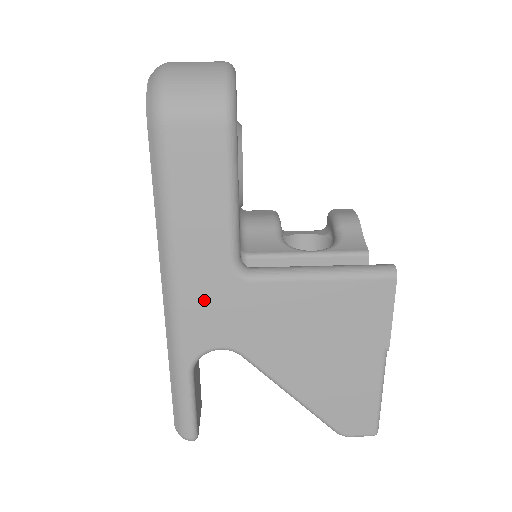
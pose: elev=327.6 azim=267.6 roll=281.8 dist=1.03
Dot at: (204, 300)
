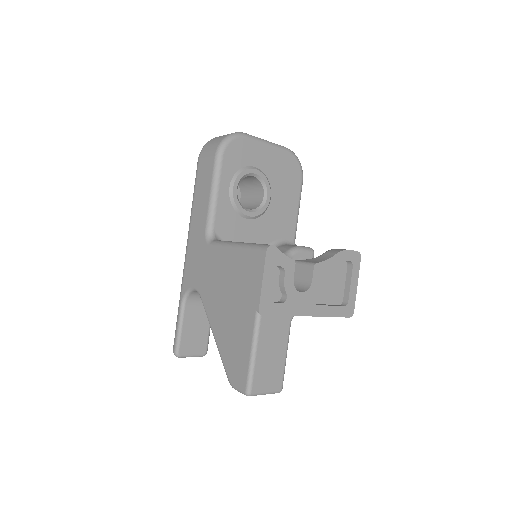
Dot at: (194, 255)
